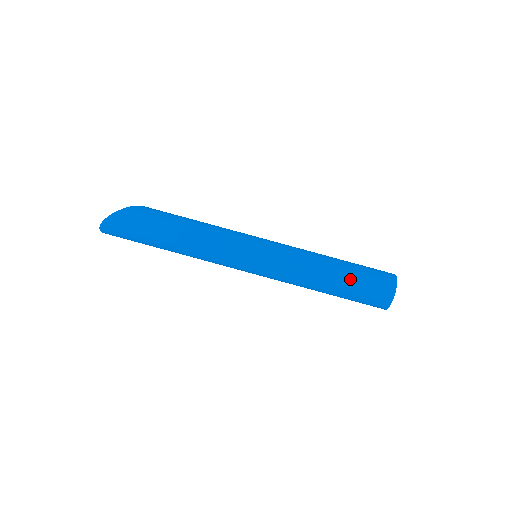
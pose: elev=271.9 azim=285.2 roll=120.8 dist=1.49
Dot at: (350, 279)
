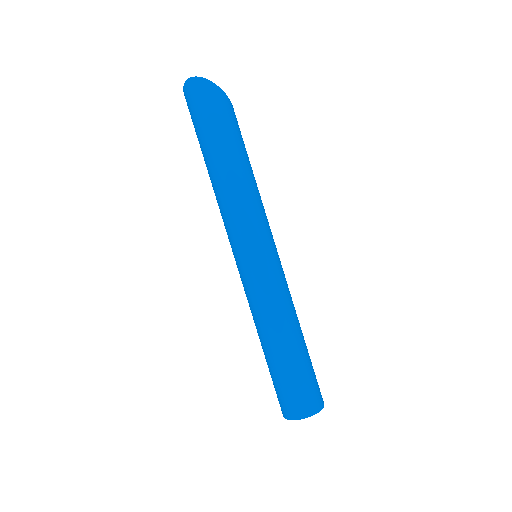
Dot at: (300, 361)
